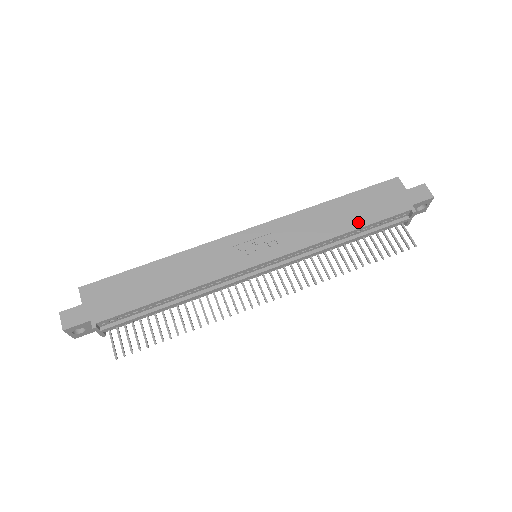
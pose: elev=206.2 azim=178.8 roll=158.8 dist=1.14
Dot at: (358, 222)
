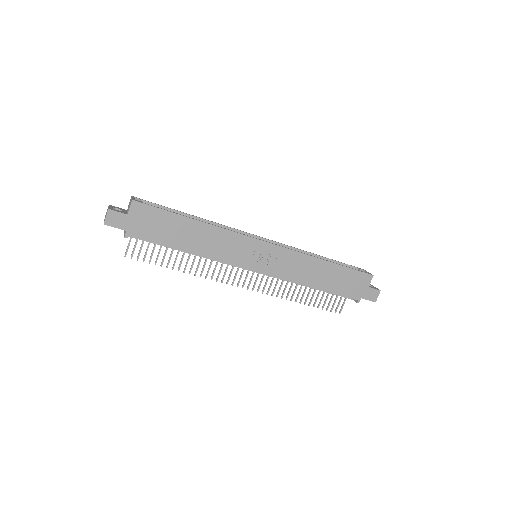
Dot at: (326, 286)
